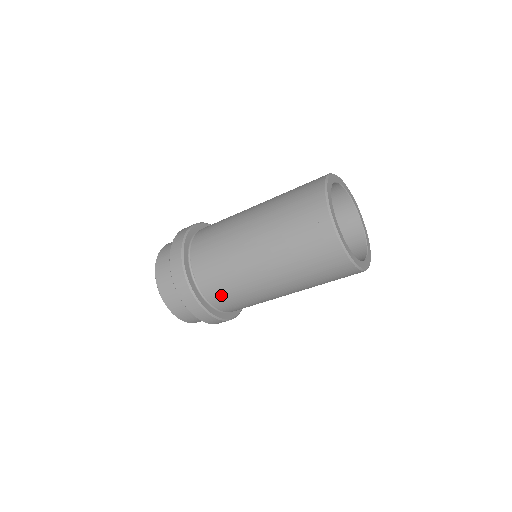
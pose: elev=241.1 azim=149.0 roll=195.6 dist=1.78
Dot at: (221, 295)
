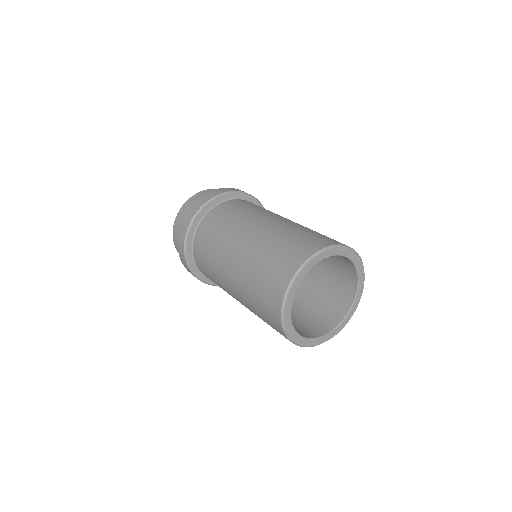
Dot at: occluded
